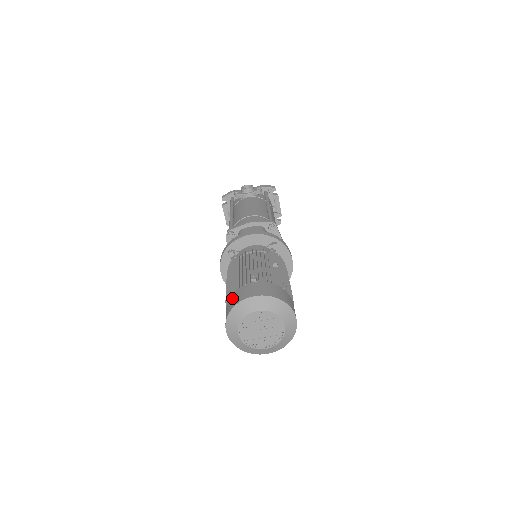
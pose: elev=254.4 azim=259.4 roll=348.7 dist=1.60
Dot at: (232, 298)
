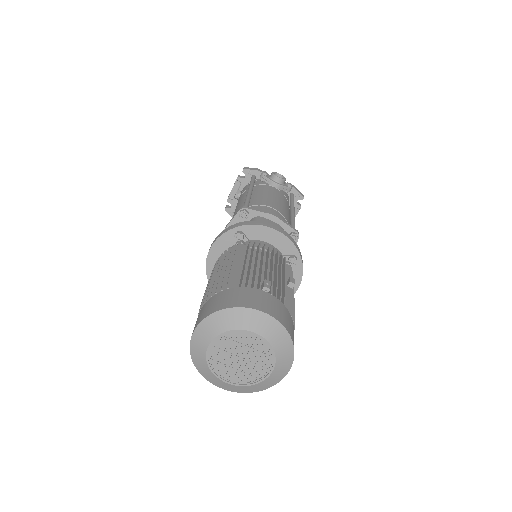
Dot at: (228, 294)
